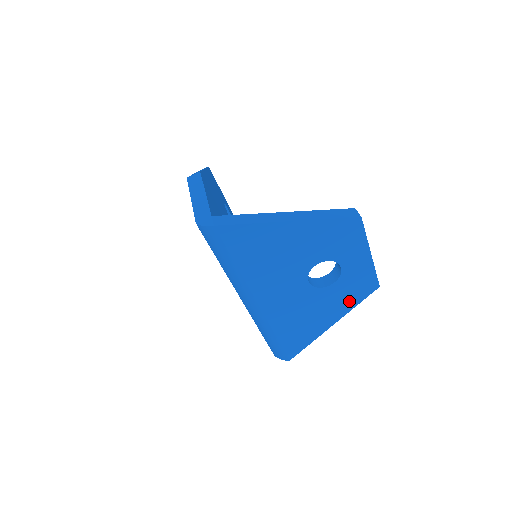
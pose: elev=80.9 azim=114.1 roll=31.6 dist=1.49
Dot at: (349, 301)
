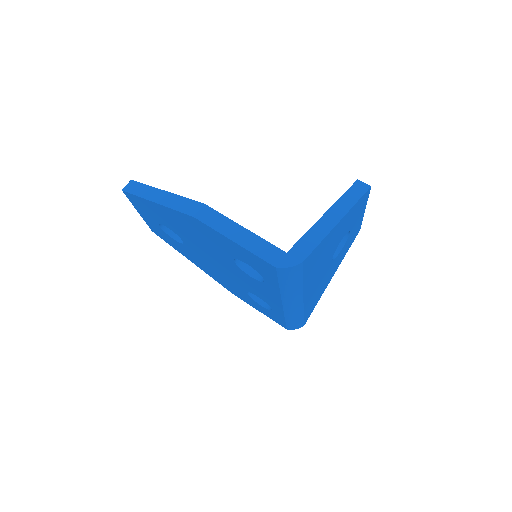
Dot at: (344, 254)
